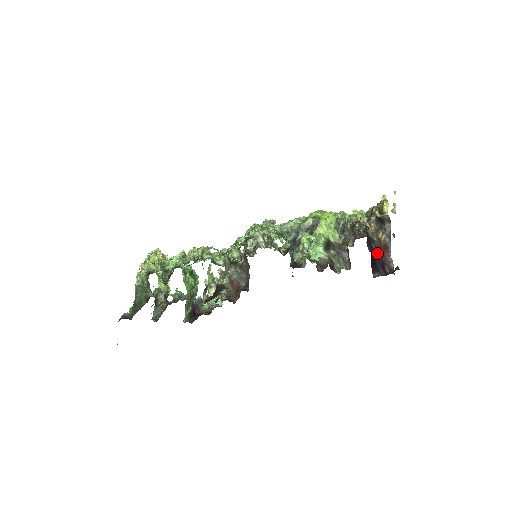
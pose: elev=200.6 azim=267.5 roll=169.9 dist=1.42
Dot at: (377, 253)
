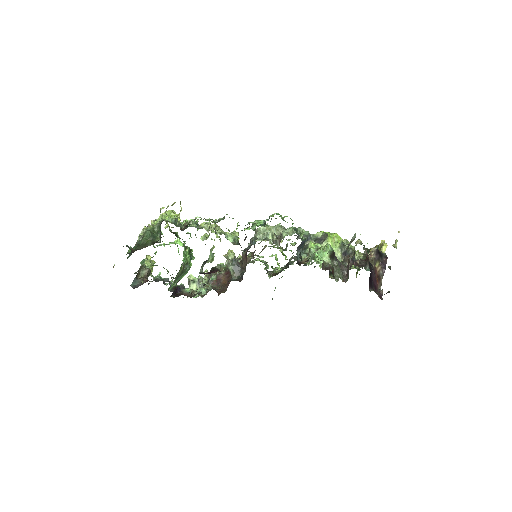
Dot at: (373, 276)
